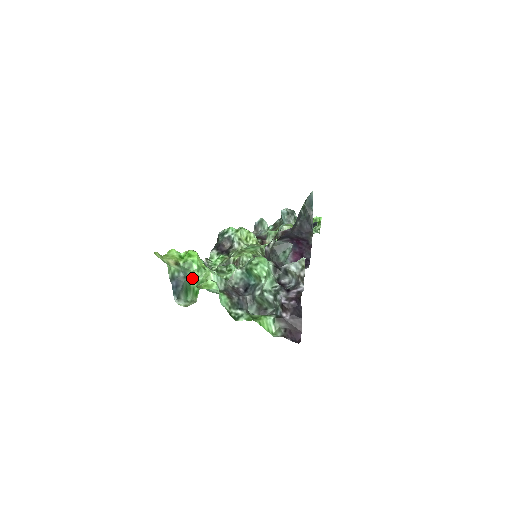
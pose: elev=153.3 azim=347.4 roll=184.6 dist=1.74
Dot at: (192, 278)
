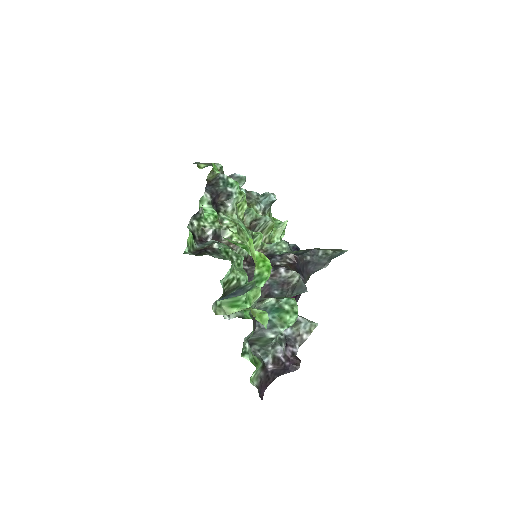
Dot at: occluded
